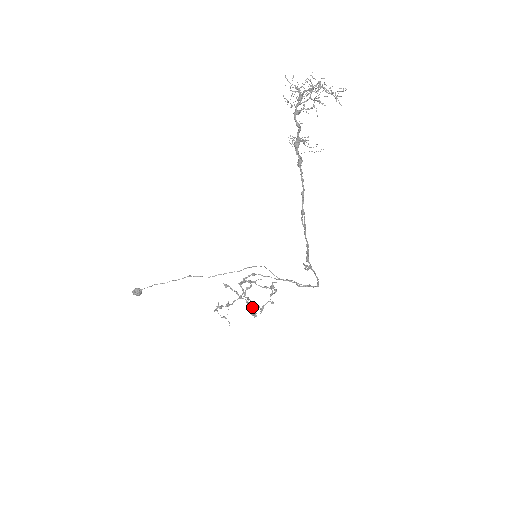
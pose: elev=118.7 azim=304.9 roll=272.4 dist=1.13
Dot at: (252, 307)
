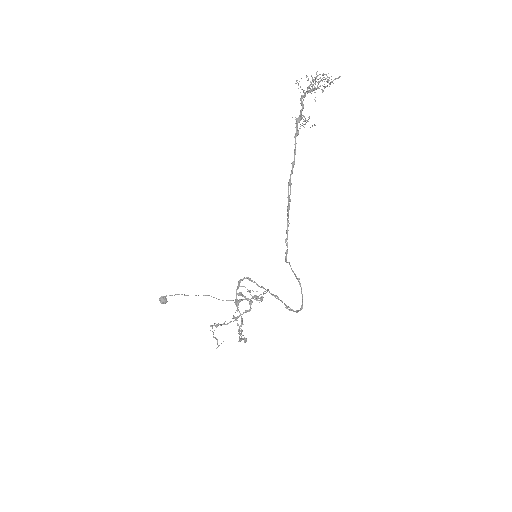
Dot at: (245, 338)
